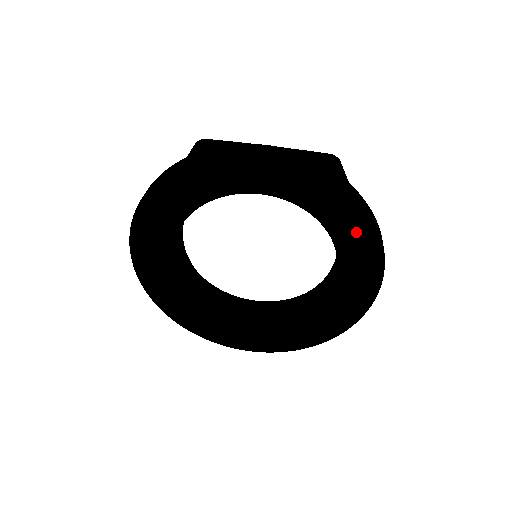
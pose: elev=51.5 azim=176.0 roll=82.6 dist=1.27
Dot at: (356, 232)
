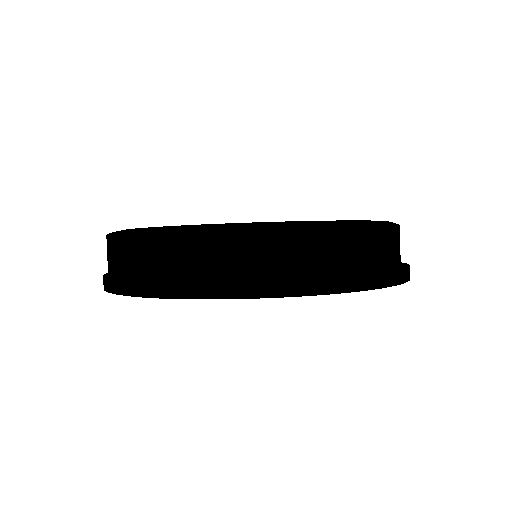
Dot at: occluded
